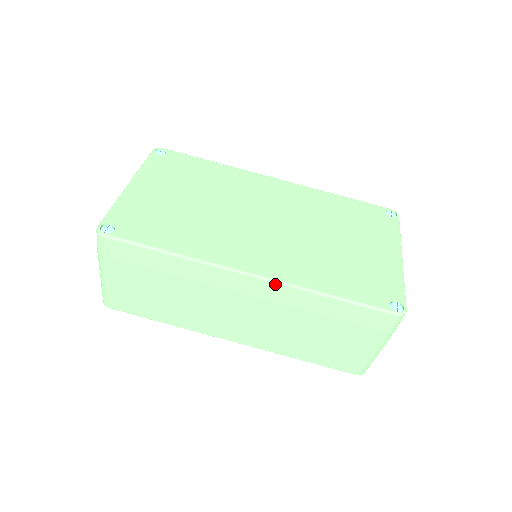
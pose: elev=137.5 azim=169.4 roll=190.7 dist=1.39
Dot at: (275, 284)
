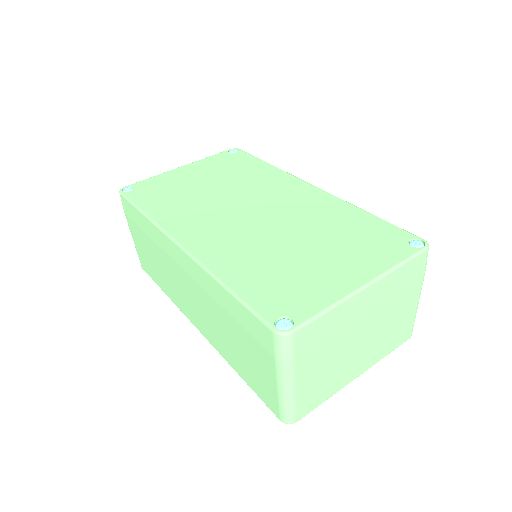
Dot at: (192, 260)
